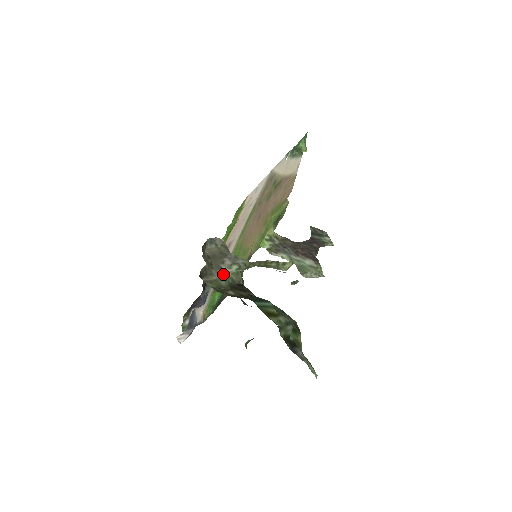
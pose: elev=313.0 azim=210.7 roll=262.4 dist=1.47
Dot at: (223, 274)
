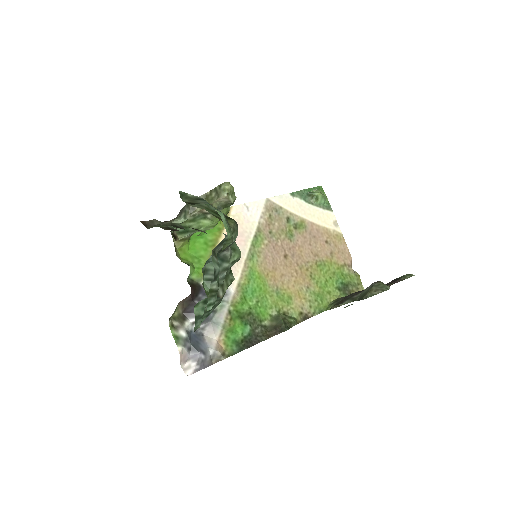
Dot at: (170, 223)
